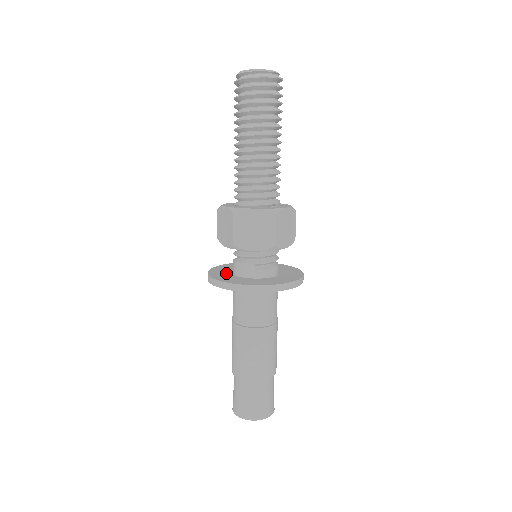
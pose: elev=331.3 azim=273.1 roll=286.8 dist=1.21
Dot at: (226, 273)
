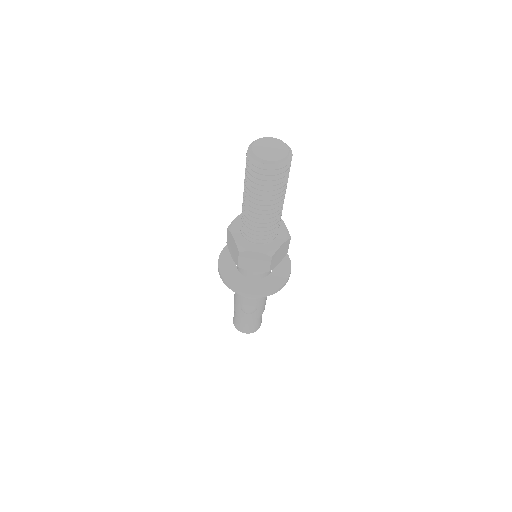
Dot at: (232, 265)
